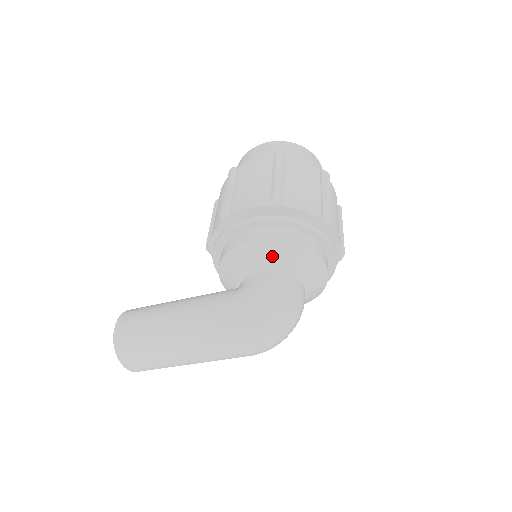
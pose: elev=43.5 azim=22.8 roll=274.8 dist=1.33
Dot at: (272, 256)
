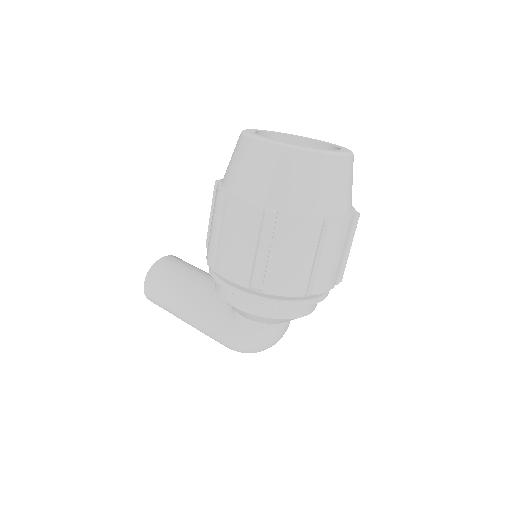
Dot at: (253, 318)
